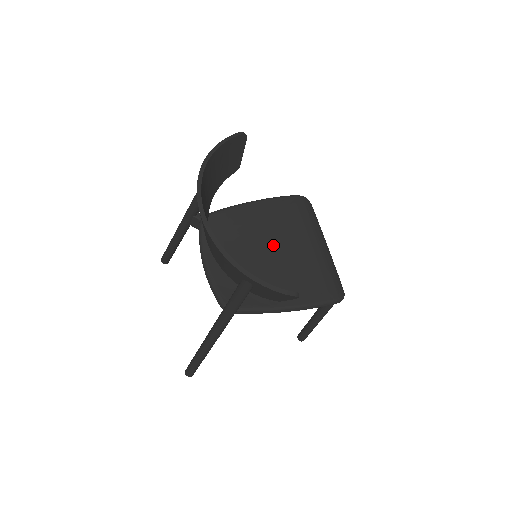
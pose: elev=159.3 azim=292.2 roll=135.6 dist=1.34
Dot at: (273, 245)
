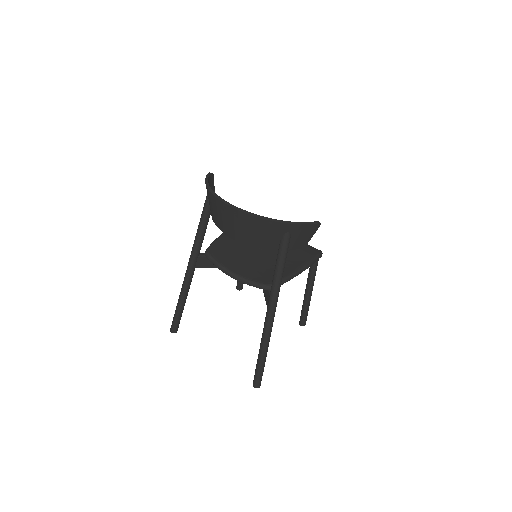
Dot at: occluded
